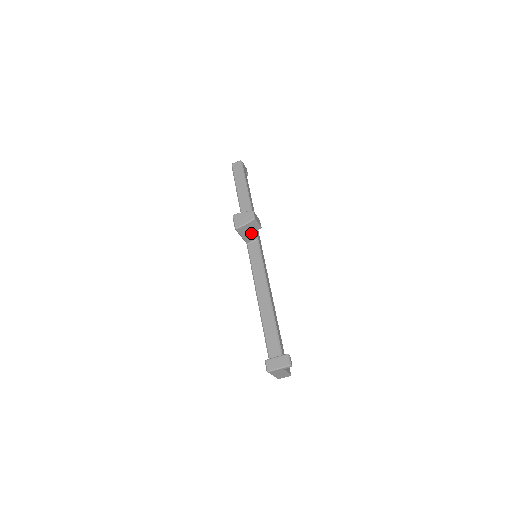
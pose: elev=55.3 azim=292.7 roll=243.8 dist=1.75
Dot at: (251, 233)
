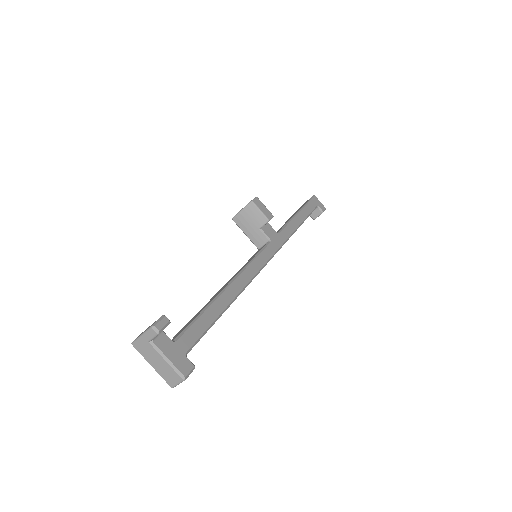
Dot at: (256, 228)
